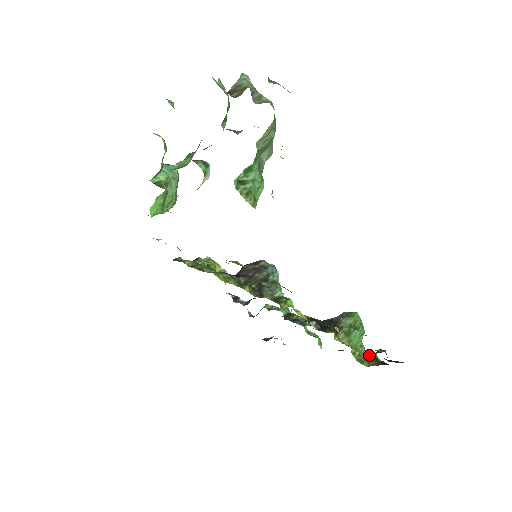
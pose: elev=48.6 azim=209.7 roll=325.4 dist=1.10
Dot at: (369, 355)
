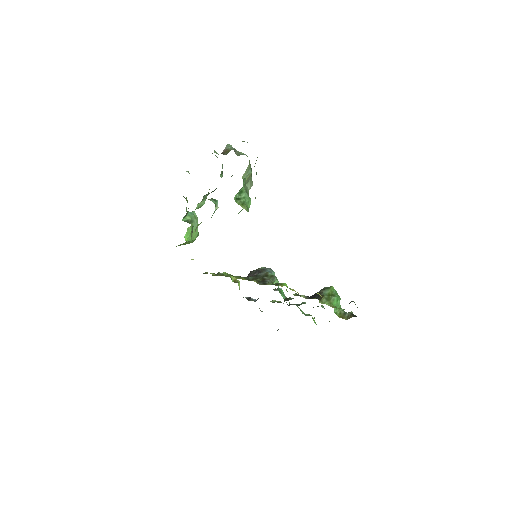
Dot at: (347, 313)
